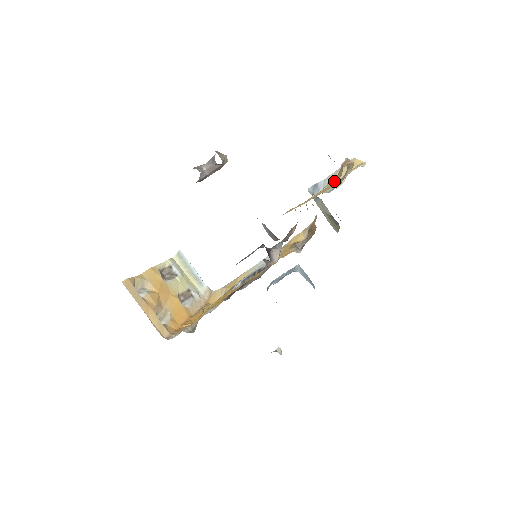
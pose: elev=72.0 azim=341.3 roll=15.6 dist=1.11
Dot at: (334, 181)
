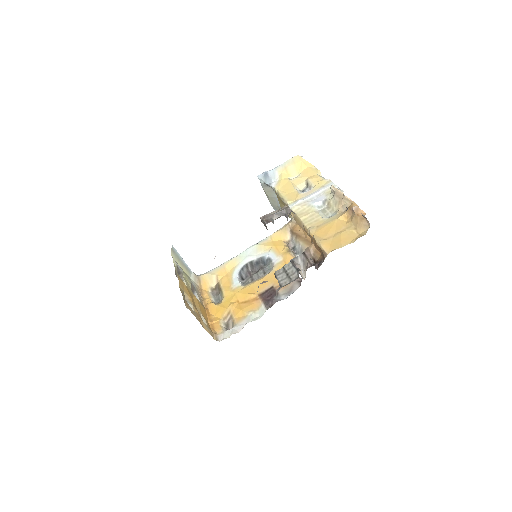
Dot at: (341, 216)
